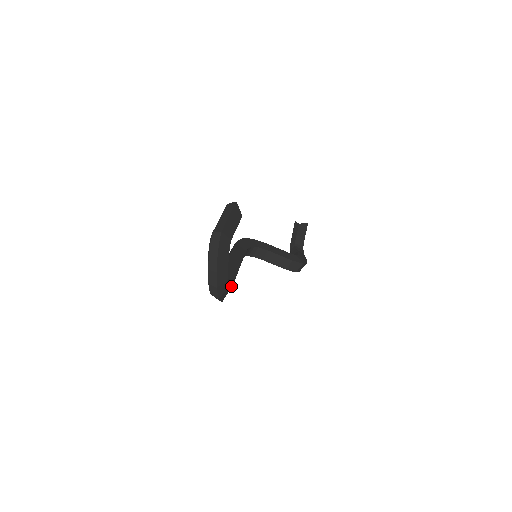
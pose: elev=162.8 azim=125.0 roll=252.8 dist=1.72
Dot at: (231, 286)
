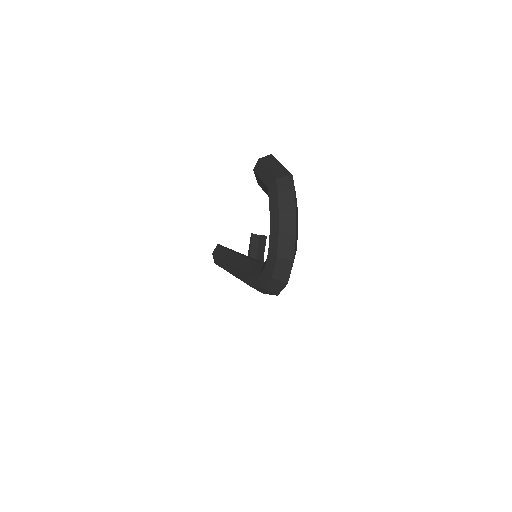
Dot at: occluded
